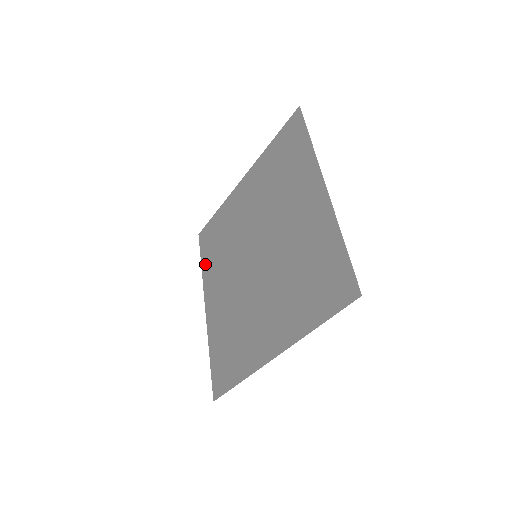
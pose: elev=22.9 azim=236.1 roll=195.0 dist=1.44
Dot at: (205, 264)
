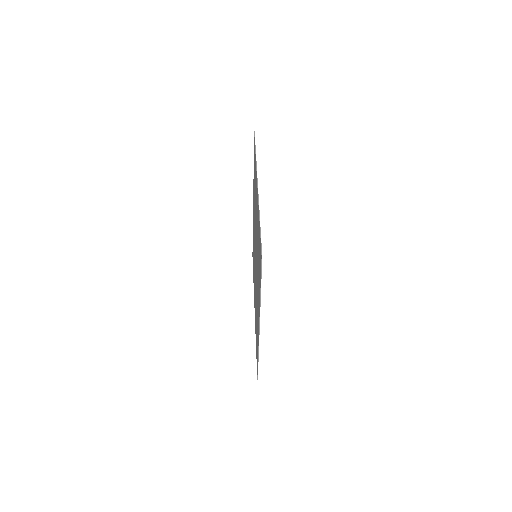
Dot at: (253, 277)
